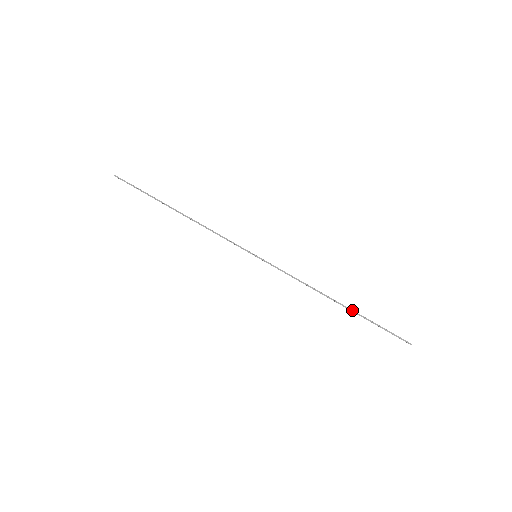
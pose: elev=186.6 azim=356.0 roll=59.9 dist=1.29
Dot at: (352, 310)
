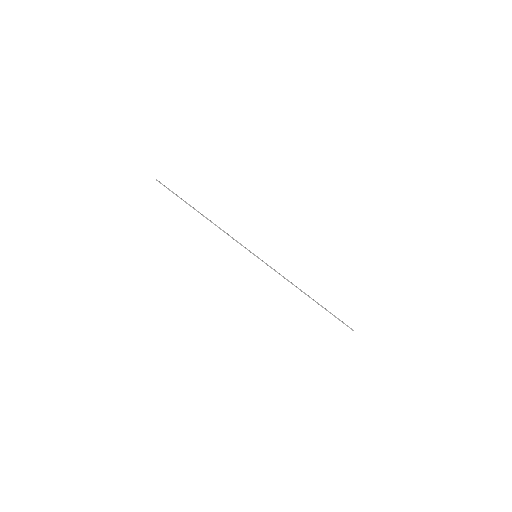
Dot at: (318, 303)
